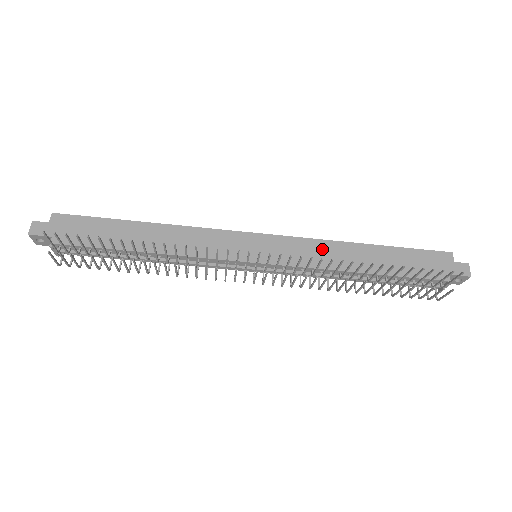
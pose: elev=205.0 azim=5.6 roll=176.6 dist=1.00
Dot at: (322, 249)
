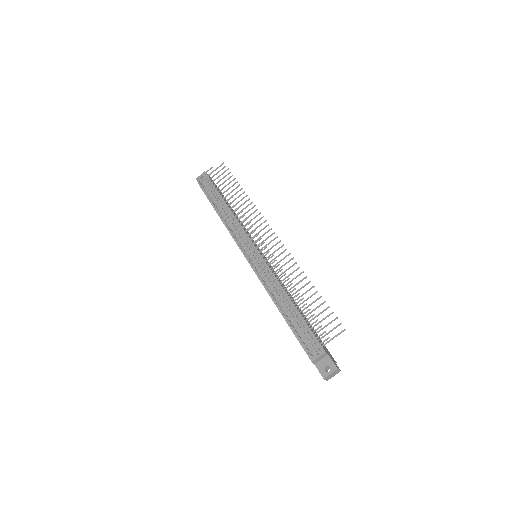
Dot at: (283, 285)
